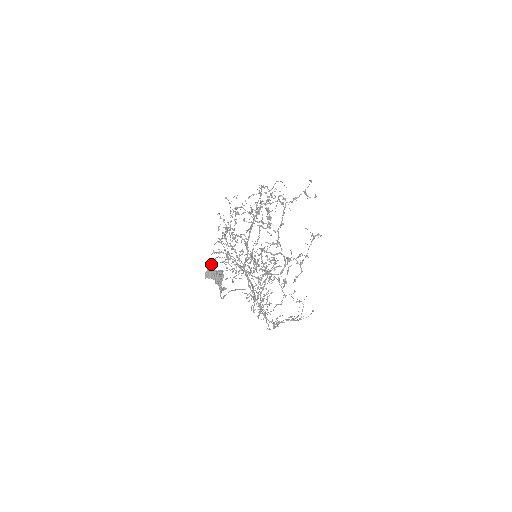
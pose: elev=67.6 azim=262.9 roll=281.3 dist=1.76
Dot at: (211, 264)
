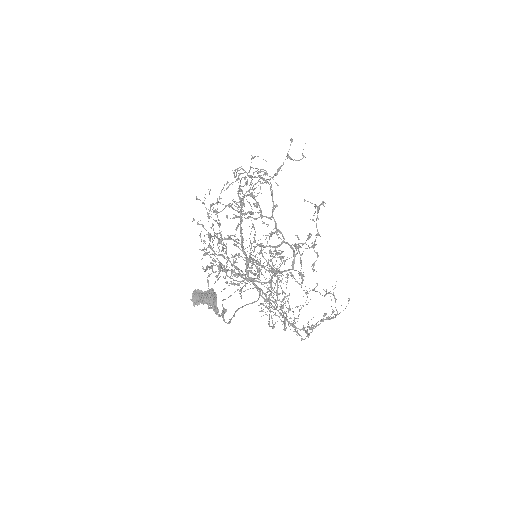
Dot at: occluded
